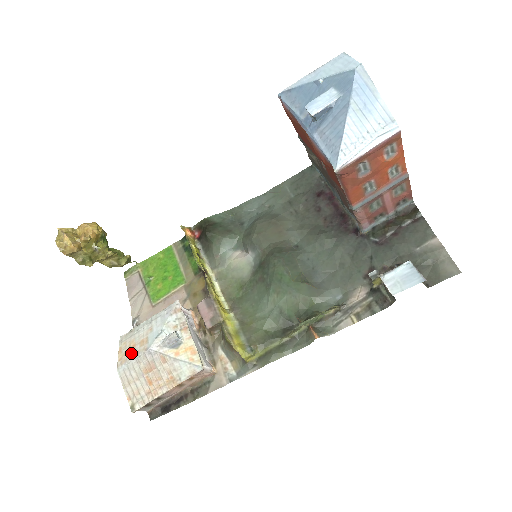
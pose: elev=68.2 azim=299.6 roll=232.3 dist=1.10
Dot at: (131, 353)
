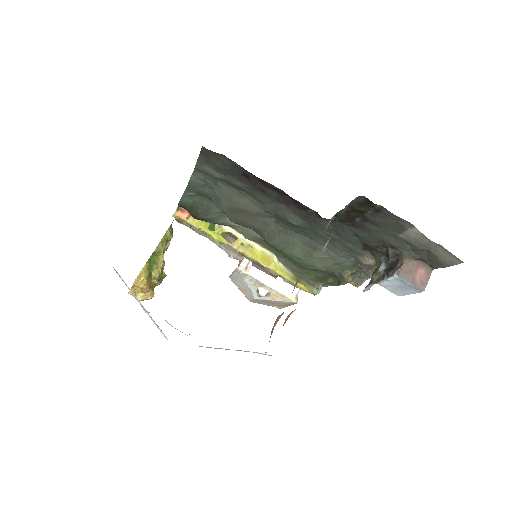
Dot at: (247, 295)
